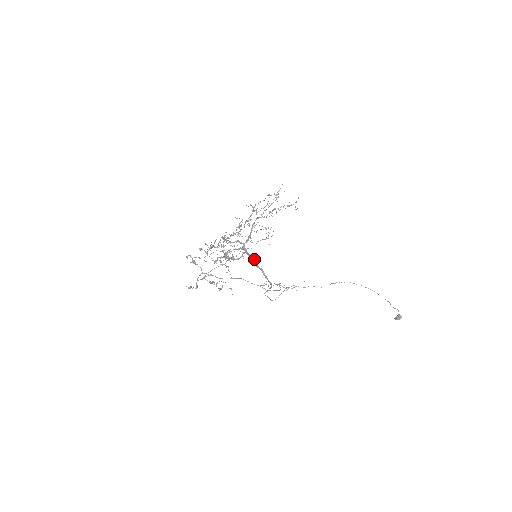
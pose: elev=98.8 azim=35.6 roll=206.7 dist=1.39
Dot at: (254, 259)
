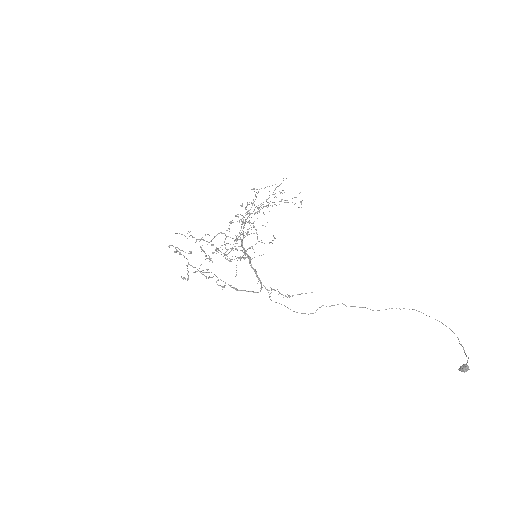
Dot at: (249, 258)
